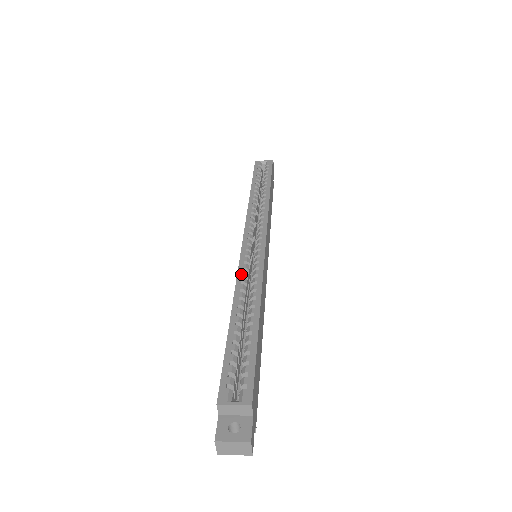
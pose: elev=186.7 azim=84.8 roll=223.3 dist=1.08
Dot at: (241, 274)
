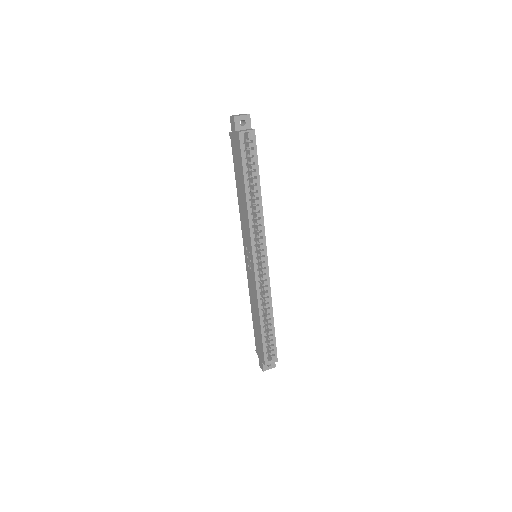
Dot at: (259, 293)
